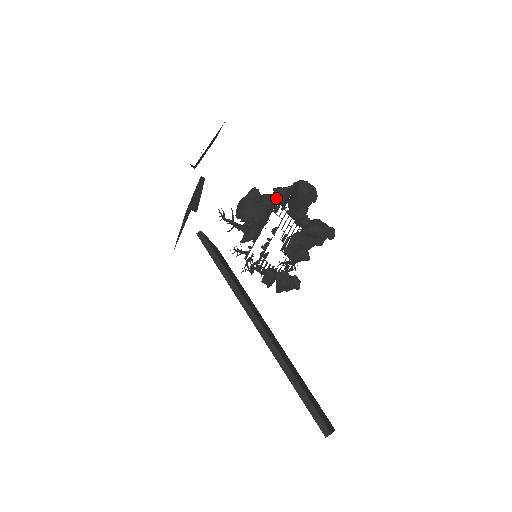
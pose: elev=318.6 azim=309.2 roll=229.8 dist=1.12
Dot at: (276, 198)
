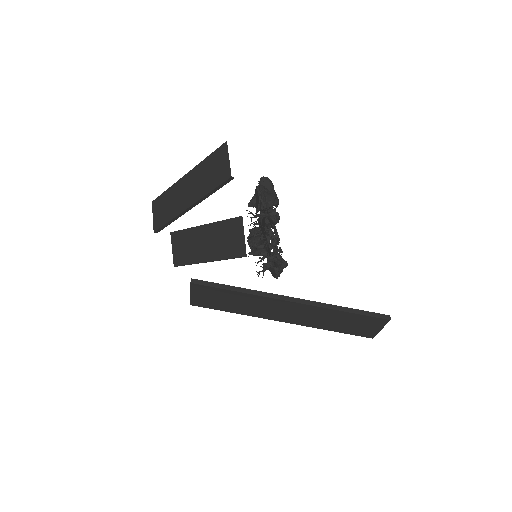
Dot at: occluded
